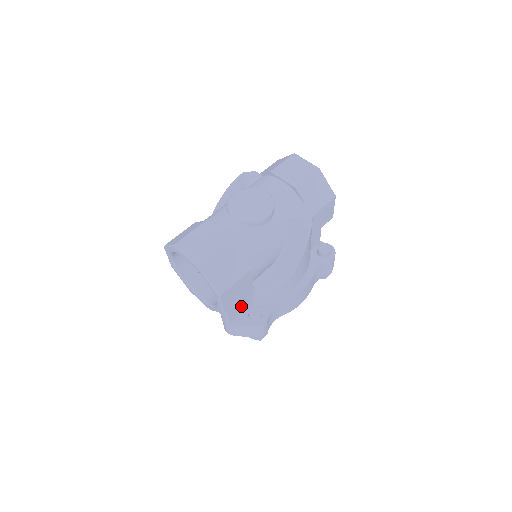
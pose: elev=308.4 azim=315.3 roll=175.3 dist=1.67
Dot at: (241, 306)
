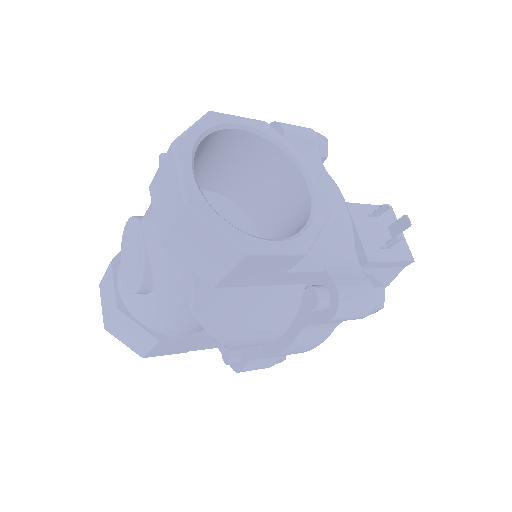
Dot at: (214, 342)
